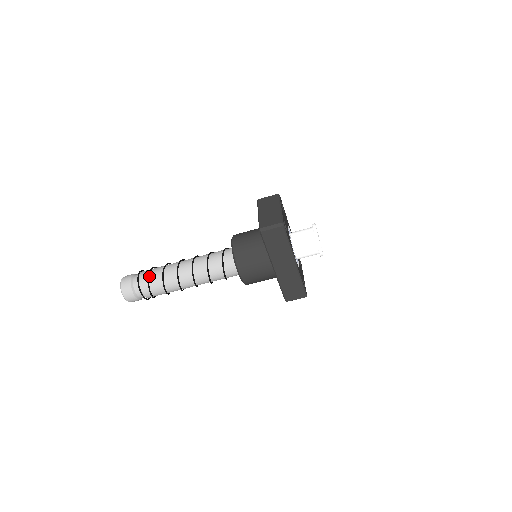
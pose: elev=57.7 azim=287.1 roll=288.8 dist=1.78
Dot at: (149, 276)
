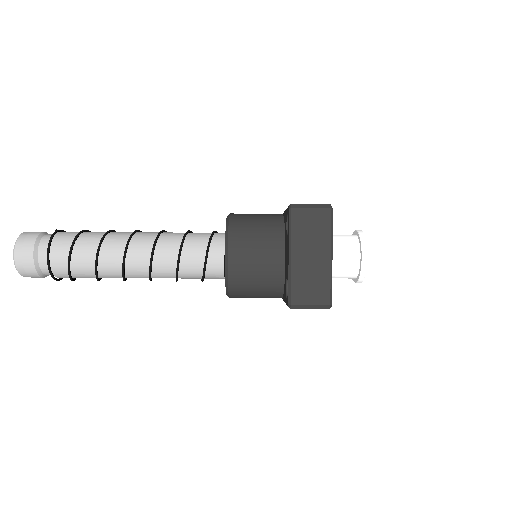
Dot at: (69, 264)
